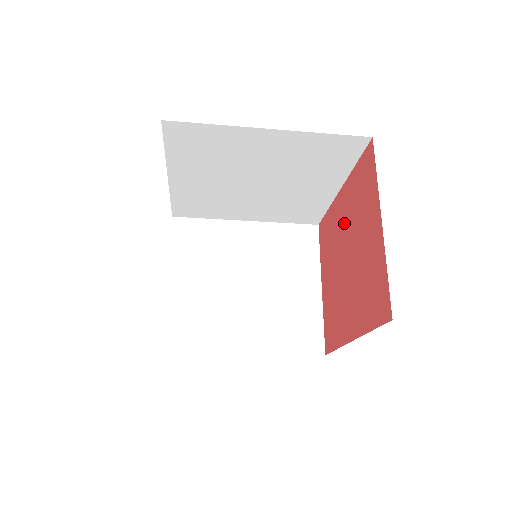
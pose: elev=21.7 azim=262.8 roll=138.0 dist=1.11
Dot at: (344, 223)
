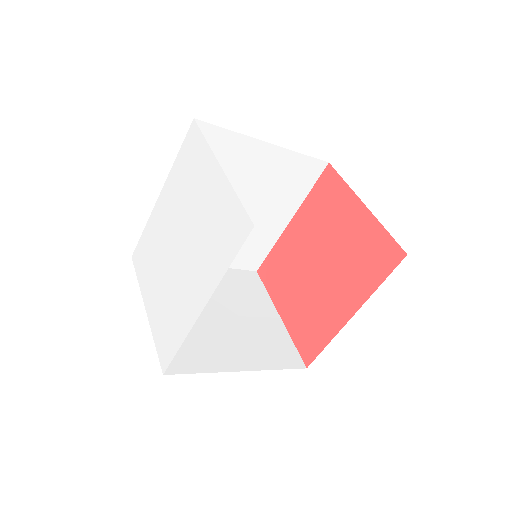
Dot at: (305, 240)
